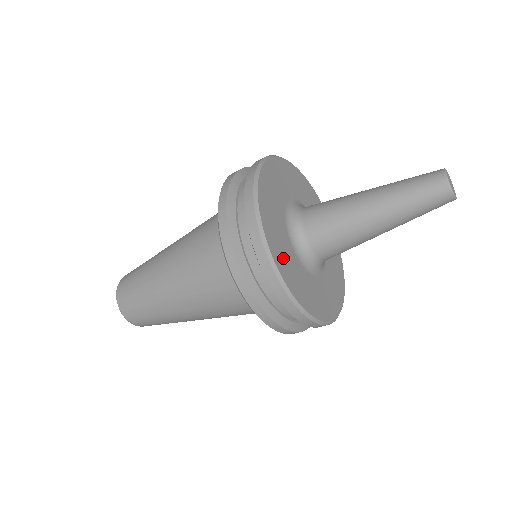
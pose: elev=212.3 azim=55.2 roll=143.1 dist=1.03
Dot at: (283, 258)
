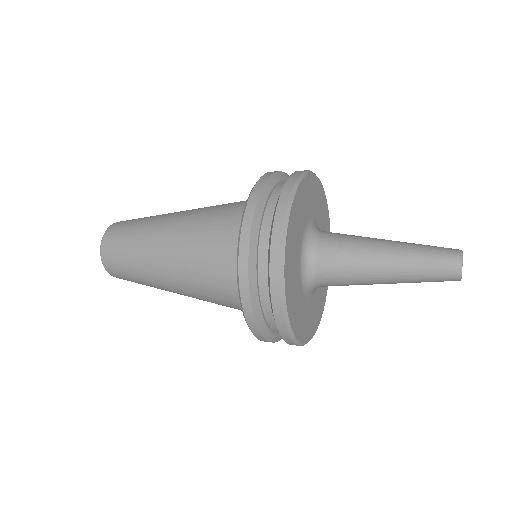
Dot at: (310, 324)
